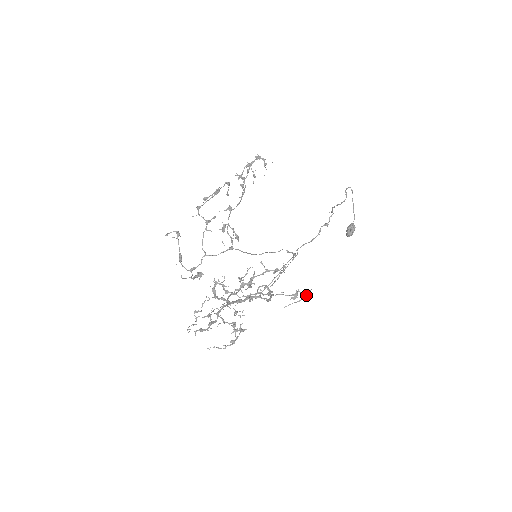
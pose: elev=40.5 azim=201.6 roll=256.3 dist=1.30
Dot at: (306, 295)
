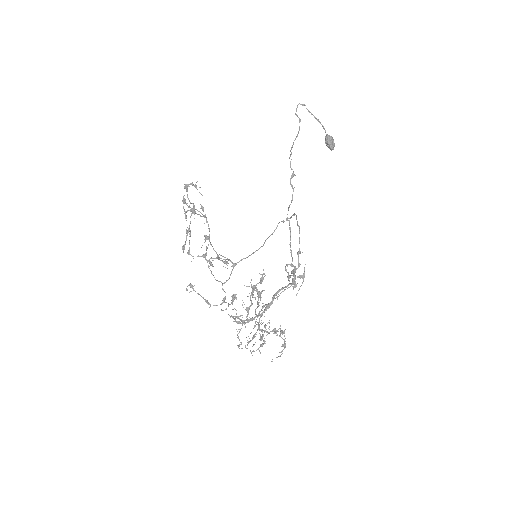
Dot at: (304, 275)
